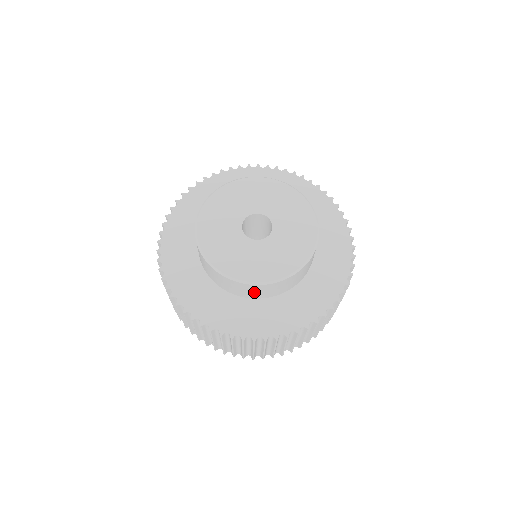
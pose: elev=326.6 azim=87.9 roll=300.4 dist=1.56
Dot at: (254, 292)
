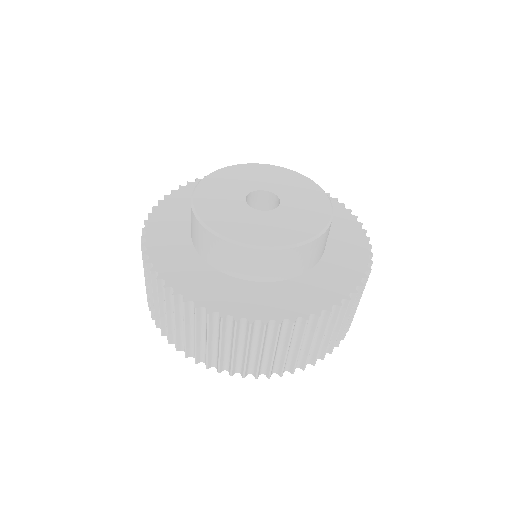
Dot at: (263, 267)
